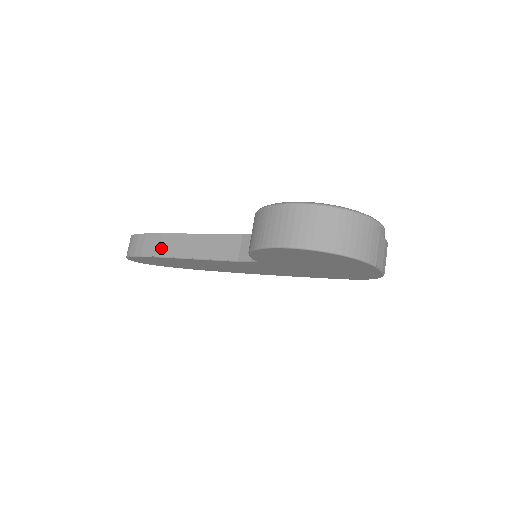
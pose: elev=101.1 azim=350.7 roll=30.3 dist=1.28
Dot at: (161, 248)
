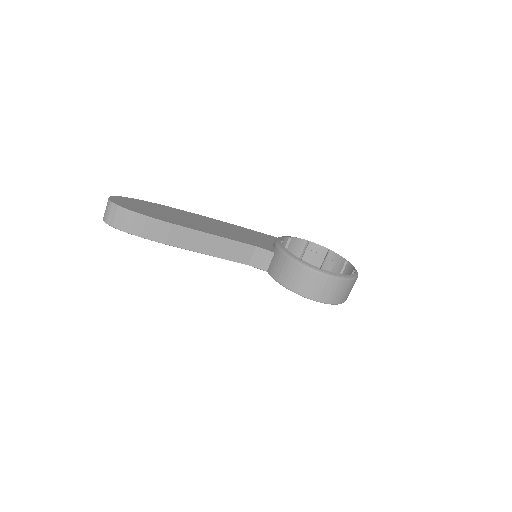
Dot at: (170, 238)
